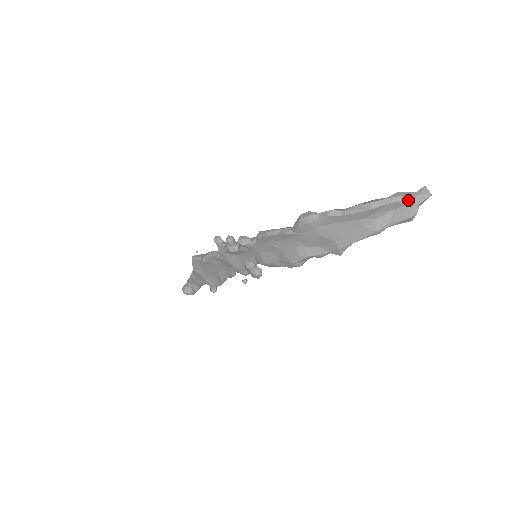
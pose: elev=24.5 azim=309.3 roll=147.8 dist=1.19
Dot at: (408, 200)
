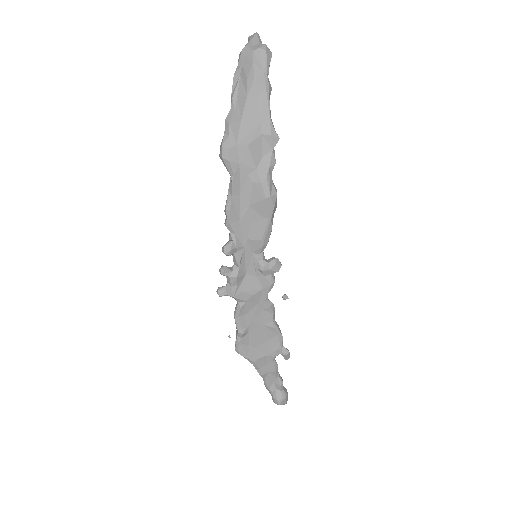
Dot at: (250, 47)
